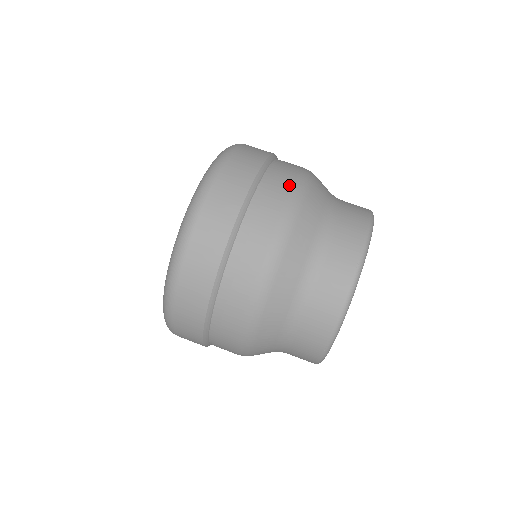
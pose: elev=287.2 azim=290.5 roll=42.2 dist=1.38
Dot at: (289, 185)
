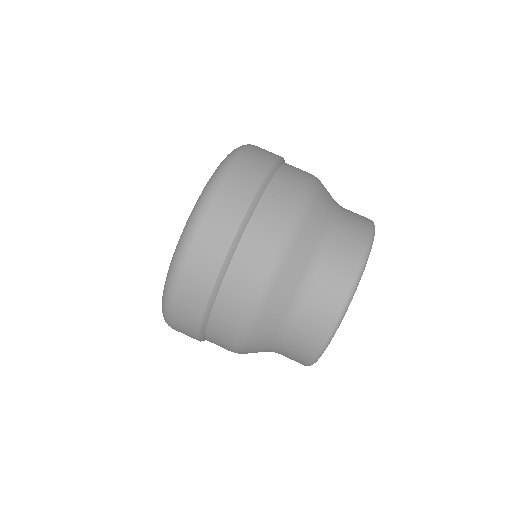
Dot at: (293, 197)
